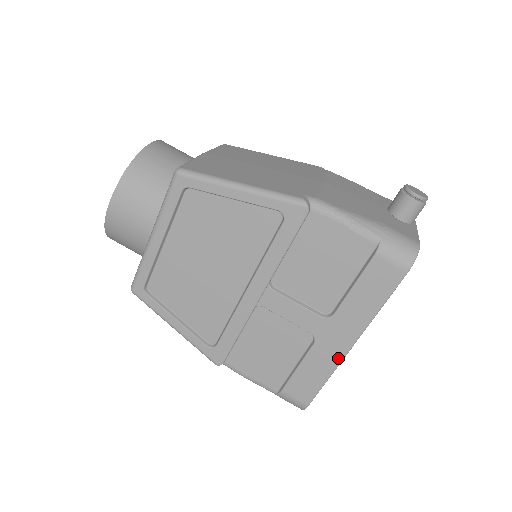
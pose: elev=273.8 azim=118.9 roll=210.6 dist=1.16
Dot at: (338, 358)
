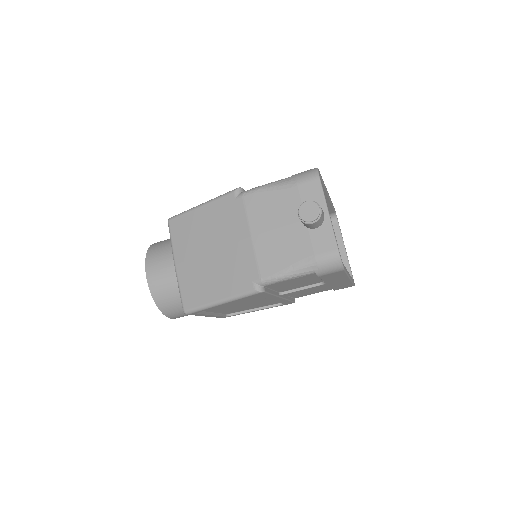
Dot at: occluded
